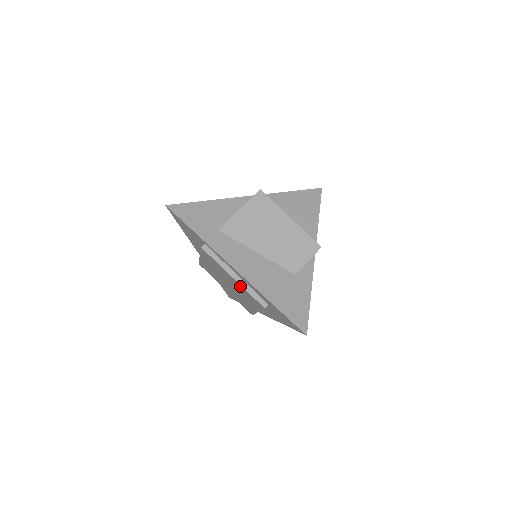
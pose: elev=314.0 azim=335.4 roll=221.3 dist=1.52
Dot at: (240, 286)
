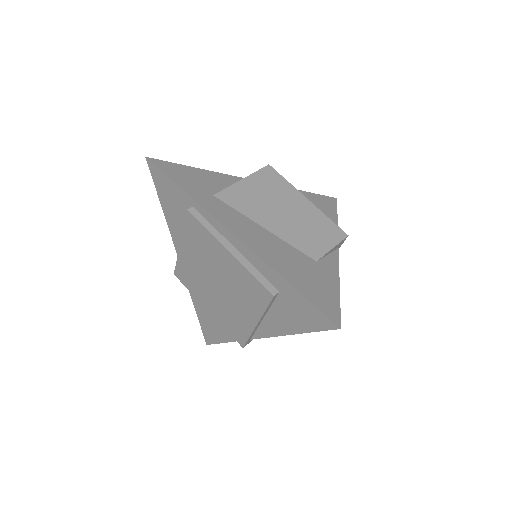
Dot at: (238, 266)
